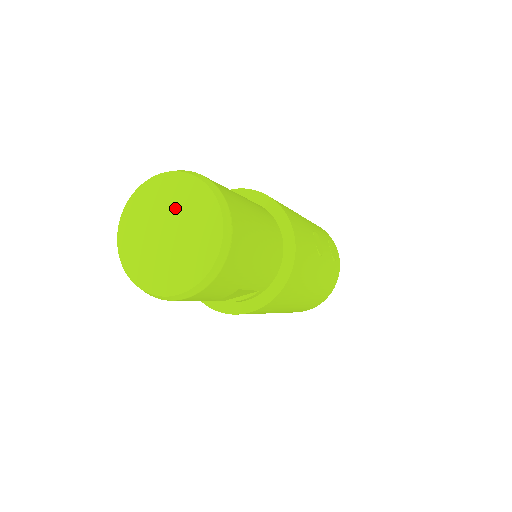
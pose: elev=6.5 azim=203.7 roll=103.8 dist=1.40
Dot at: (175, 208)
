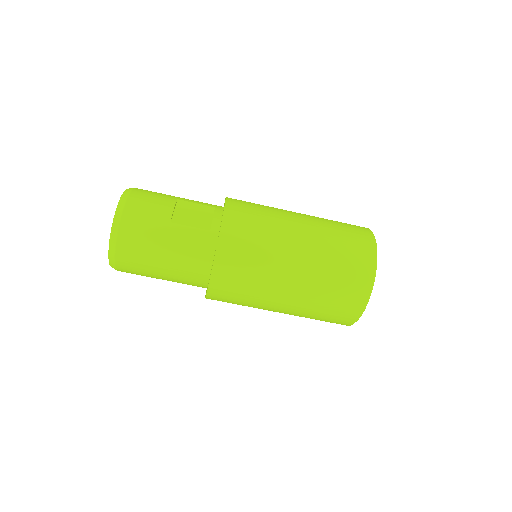
Dot at: occluded
